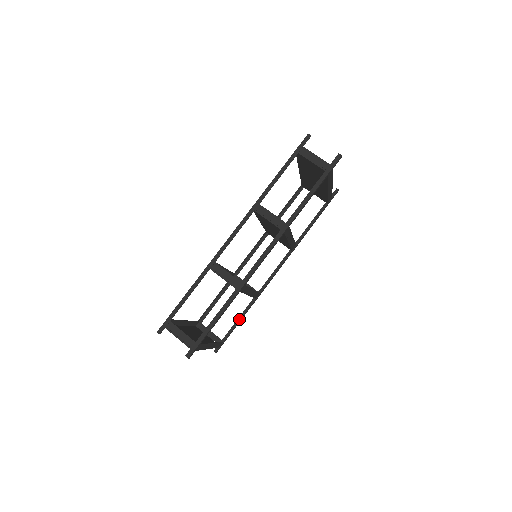
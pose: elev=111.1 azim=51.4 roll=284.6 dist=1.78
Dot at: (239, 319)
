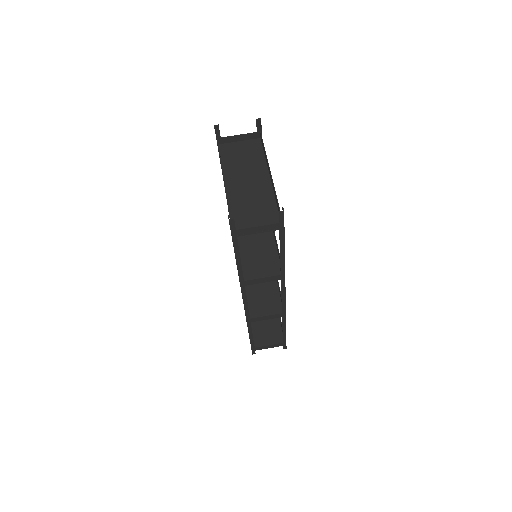
Dot at: occluded
